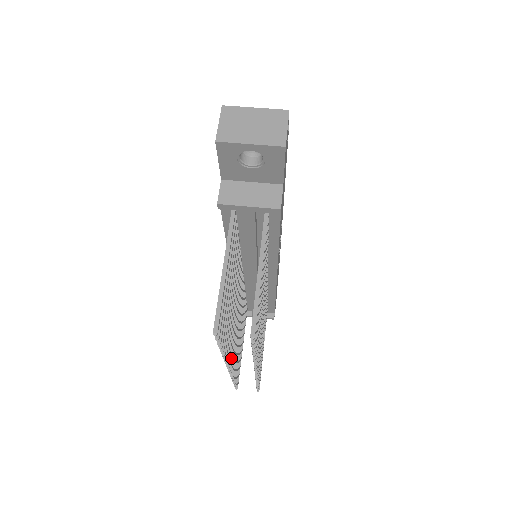
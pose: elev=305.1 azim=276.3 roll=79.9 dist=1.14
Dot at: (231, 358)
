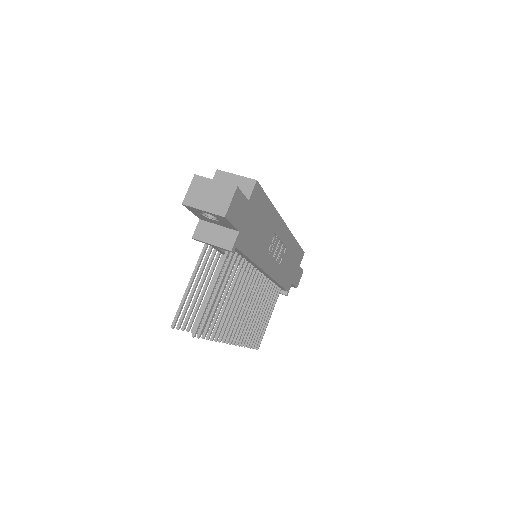
Dot at: occluded
